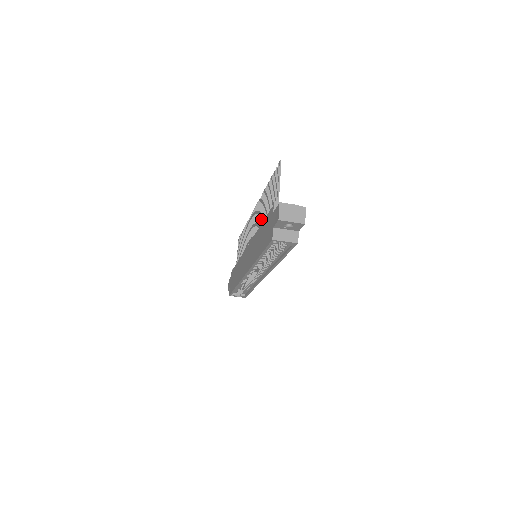
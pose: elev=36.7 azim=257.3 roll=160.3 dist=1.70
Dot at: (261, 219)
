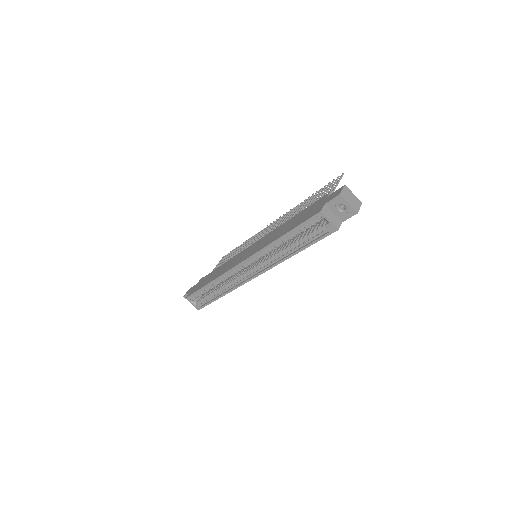
Dot at: (287, 220)
